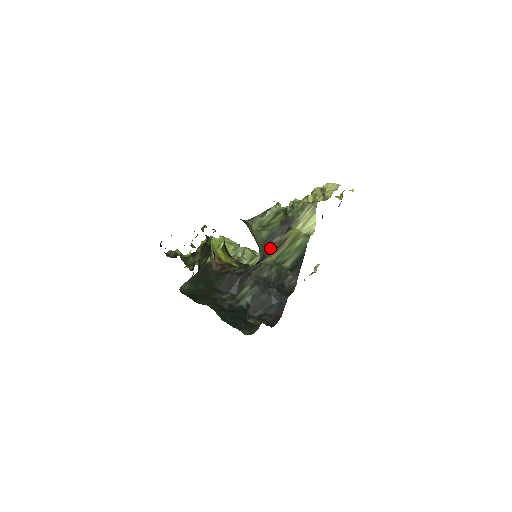
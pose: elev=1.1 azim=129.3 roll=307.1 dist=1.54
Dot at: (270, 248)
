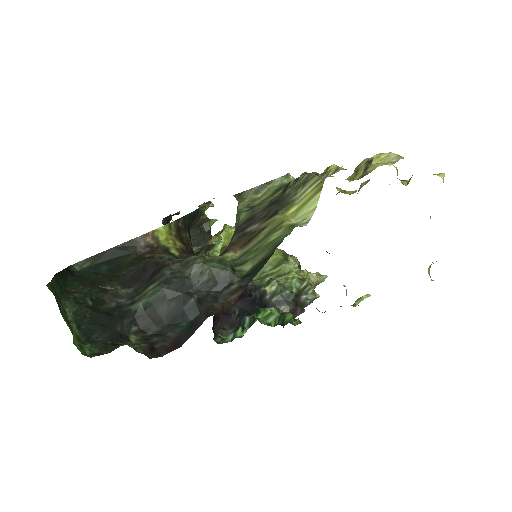
Dot at: (240, 239)
